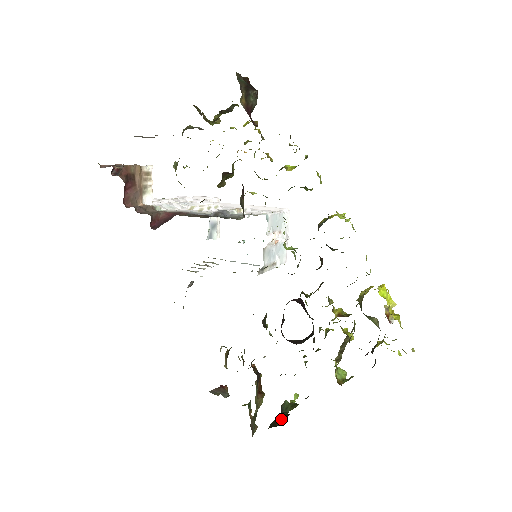
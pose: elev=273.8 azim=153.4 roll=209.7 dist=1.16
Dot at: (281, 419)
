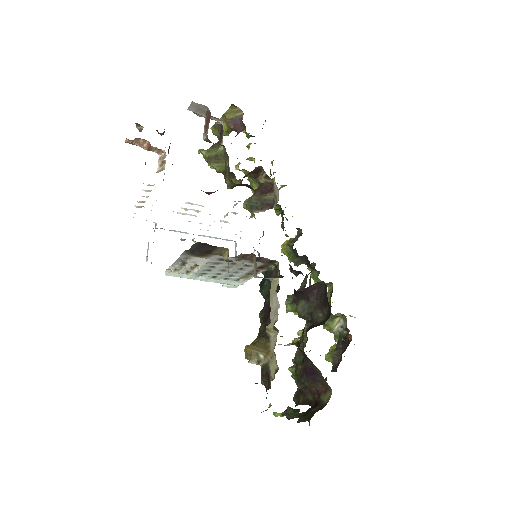
Dot at: (310, 410)
